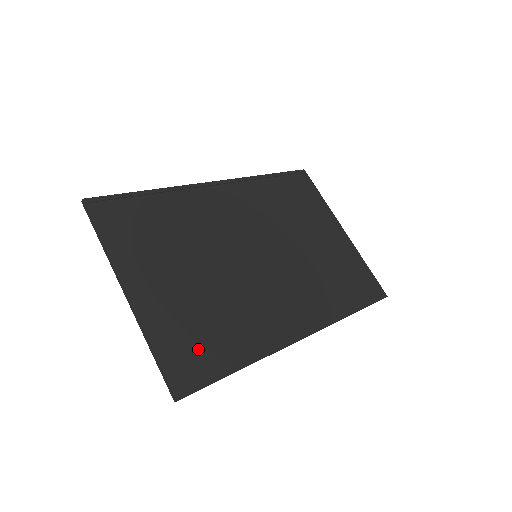
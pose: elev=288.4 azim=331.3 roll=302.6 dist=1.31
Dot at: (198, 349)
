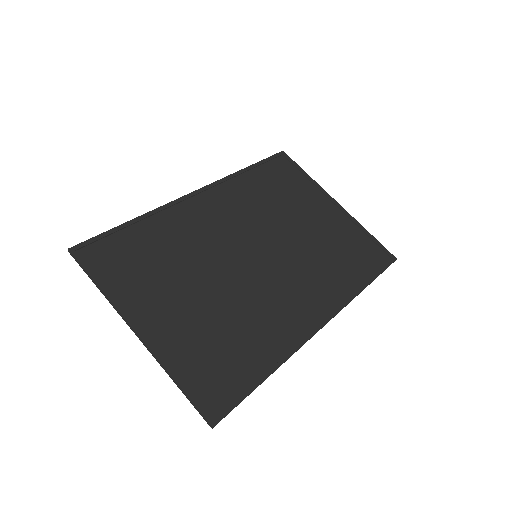
Dot at: (222, 369)
